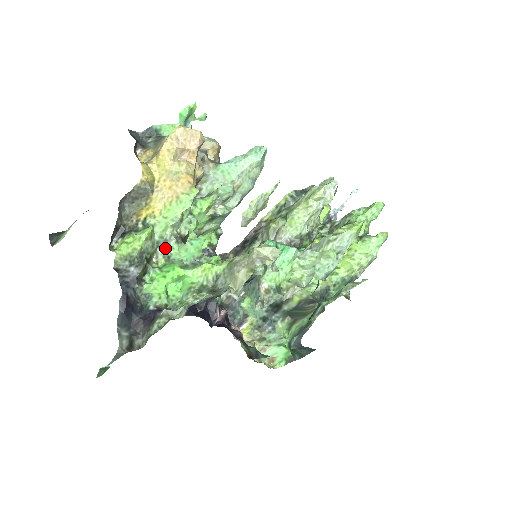
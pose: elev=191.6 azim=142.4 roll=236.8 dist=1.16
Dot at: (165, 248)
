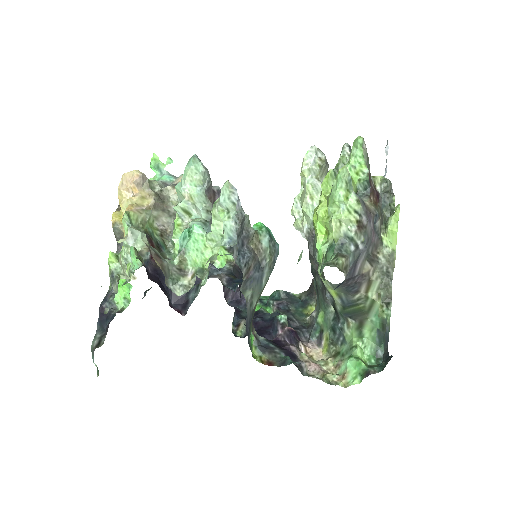
Dot at: (130, 266)
